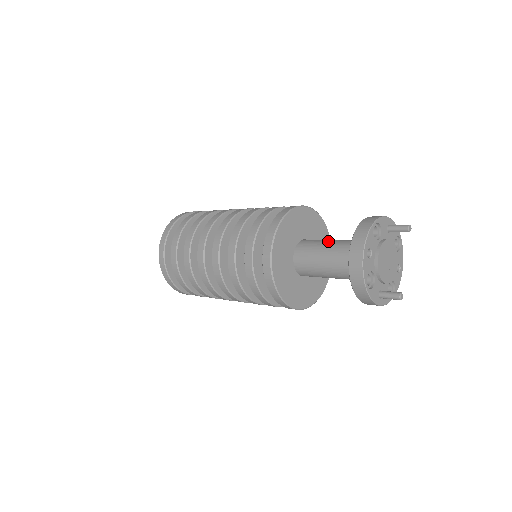
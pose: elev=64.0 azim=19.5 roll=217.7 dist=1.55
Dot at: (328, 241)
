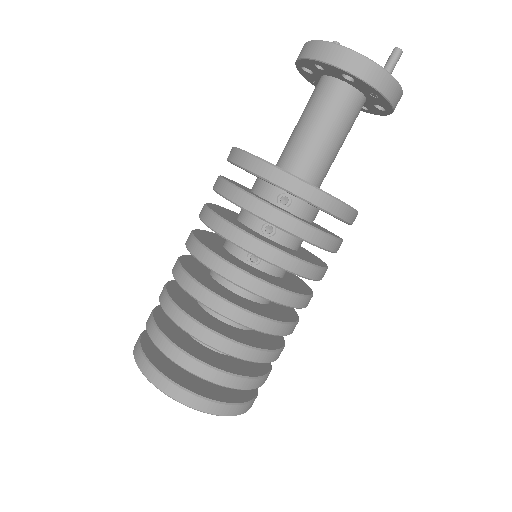
Dot at: (294, 128)
